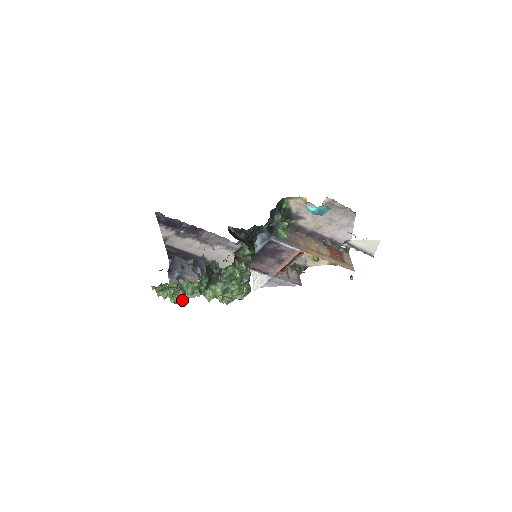
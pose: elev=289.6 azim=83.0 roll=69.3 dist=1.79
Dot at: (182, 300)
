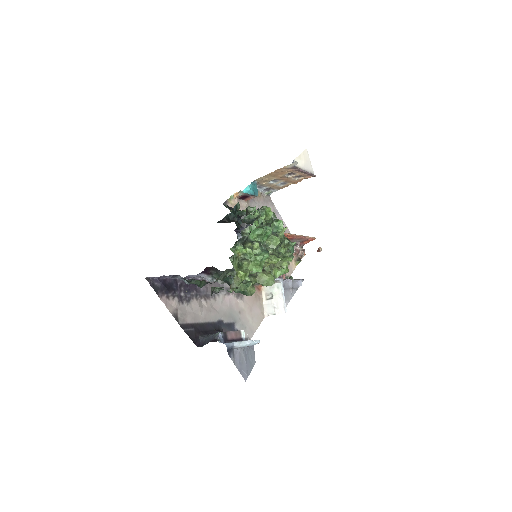
Dot at: (264, 252)
